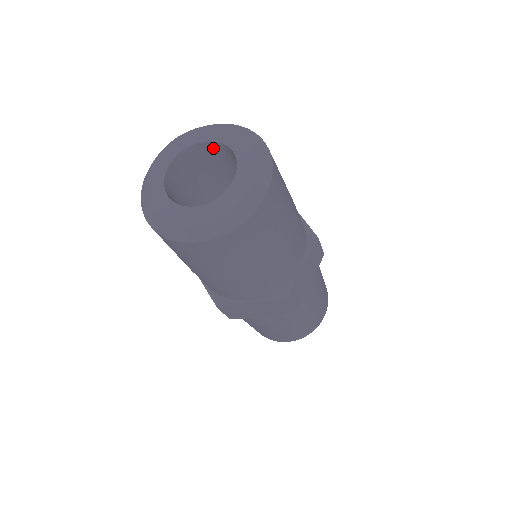
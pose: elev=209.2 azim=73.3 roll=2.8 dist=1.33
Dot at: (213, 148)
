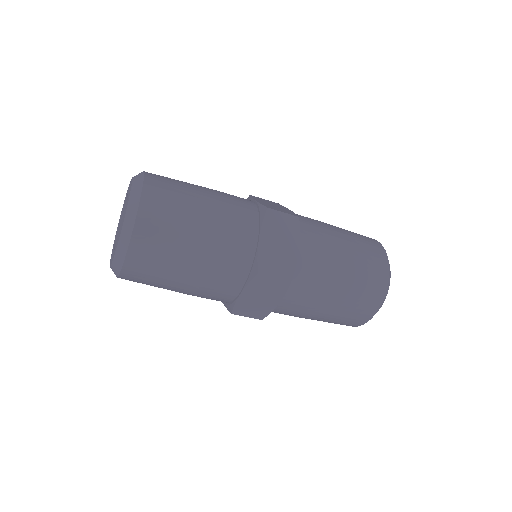
Dot at: occluded
